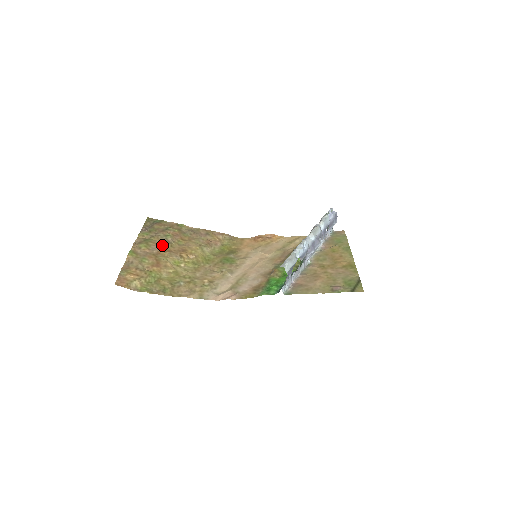
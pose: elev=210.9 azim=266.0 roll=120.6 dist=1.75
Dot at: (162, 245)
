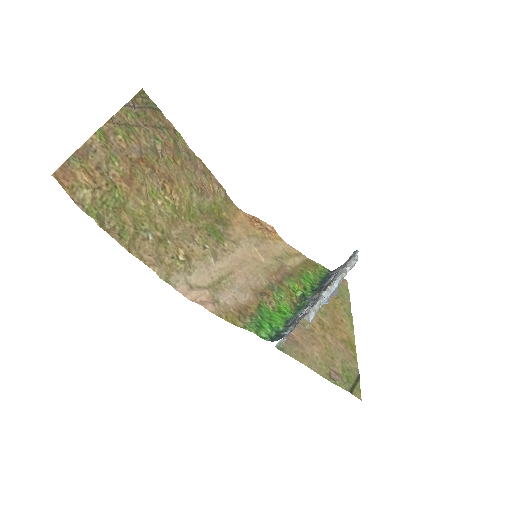
Dot at: (147, 151)
